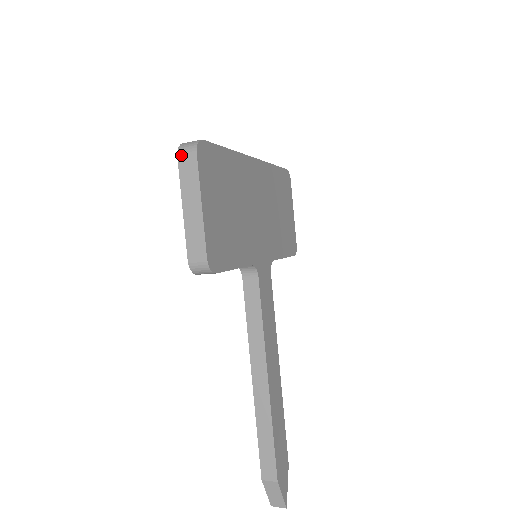
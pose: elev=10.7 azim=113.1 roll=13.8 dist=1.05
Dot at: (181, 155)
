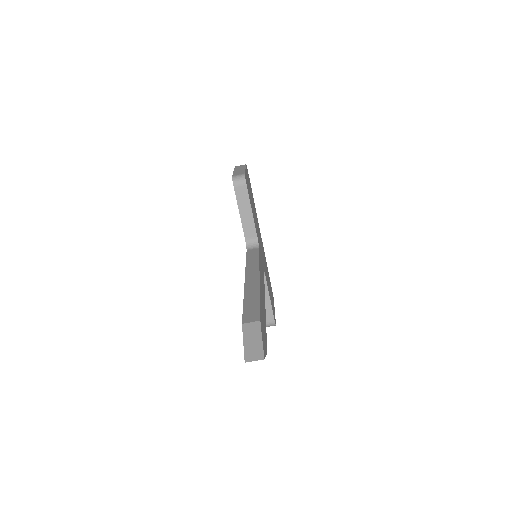
Dot at: (237, 166)
